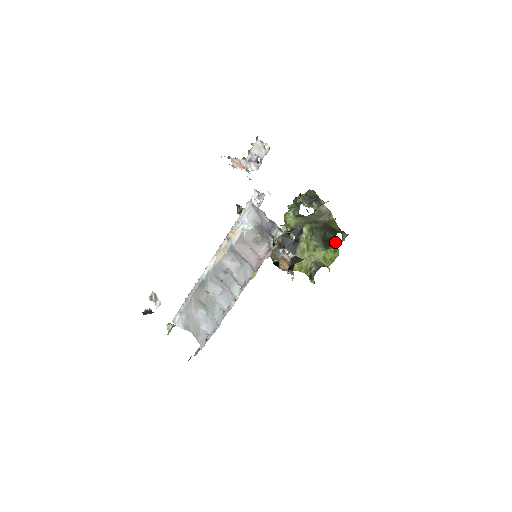
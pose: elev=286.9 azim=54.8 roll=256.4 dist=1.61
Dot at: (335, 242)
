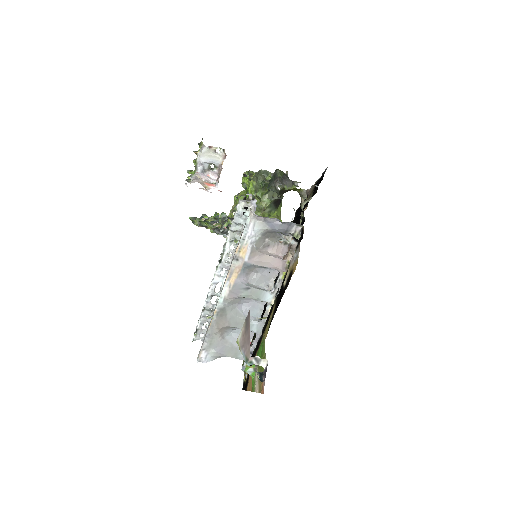
Dot at: occluded
